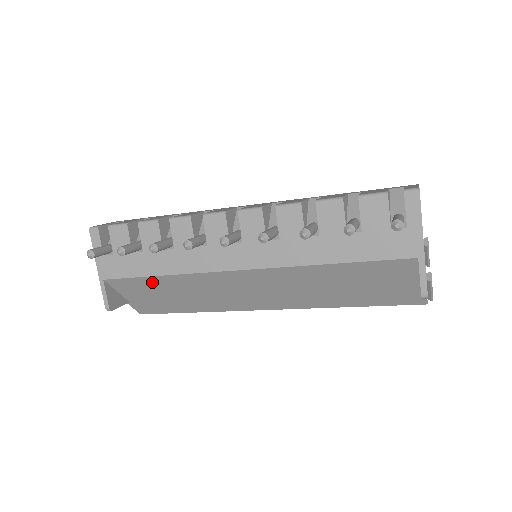
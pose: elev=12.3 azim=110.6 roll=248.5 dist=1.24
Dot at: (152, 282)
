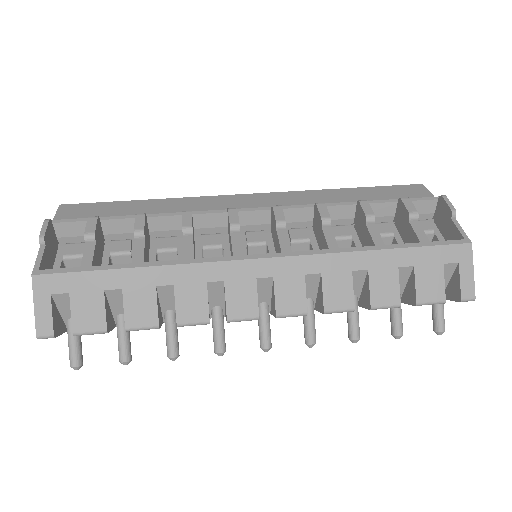
Dot at: occluded
